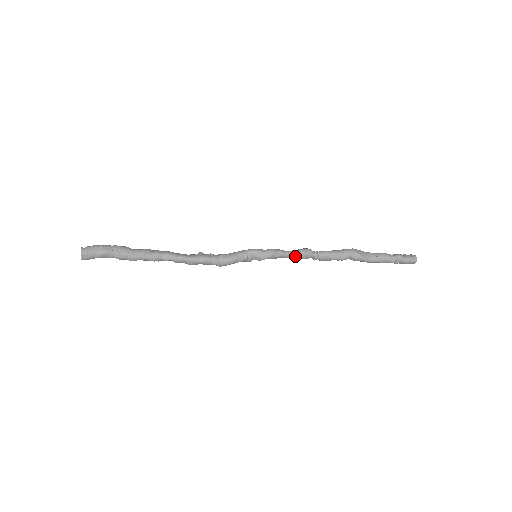
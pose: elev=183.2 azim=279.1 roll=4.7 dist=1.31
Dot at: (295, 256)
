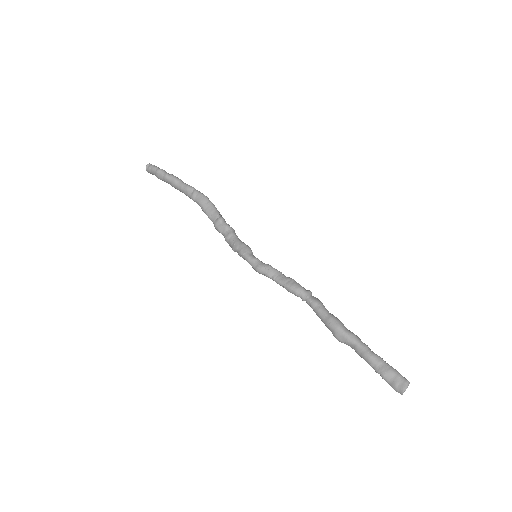
Dot at: (283, 285)
